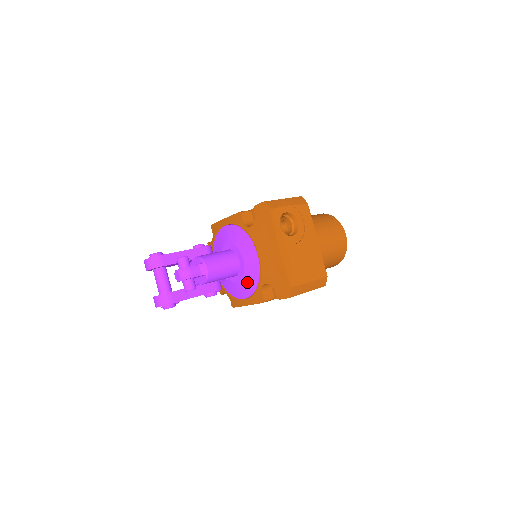
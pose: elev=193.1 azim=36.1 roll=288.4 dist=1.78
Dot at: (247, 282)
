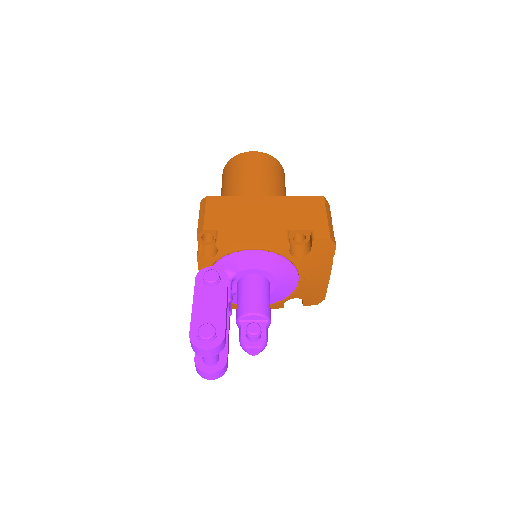
Dot at: (271, 298)
